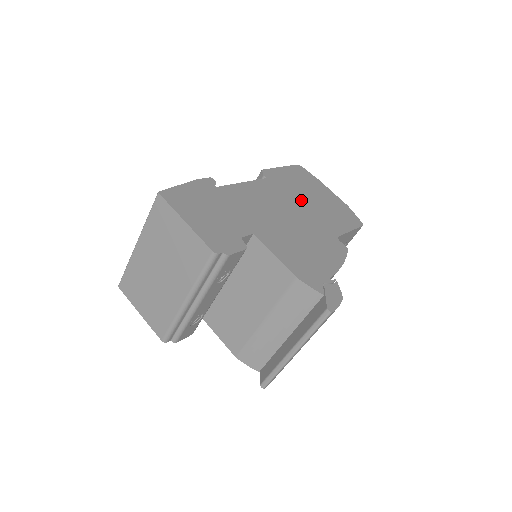
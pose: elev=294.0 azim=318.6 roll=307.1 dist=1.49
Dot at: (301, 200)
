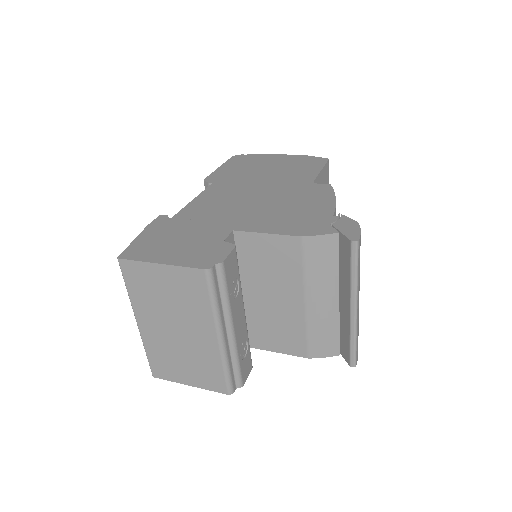
Dot at: (257, 178)
